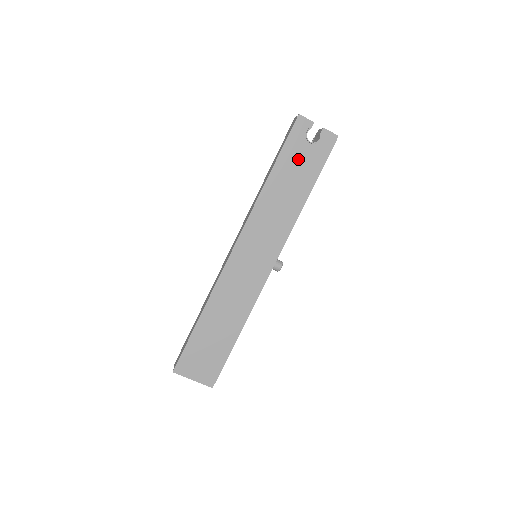
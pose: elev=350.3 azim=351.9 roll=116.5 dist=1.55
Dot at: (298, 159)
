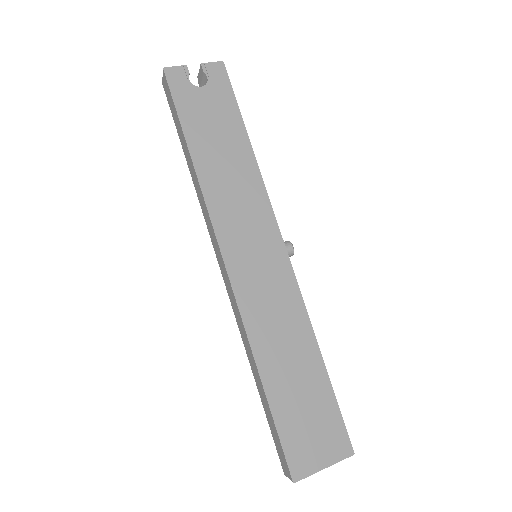
Dot at: (205, 113)
